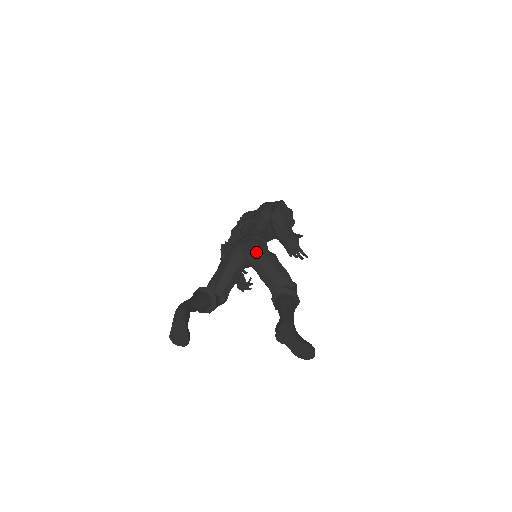
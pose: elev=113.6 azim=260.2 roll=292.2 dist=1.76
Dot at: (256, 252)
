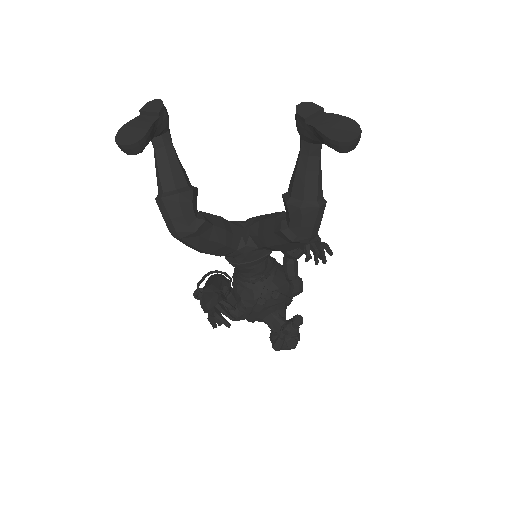
Dot at: occluded
